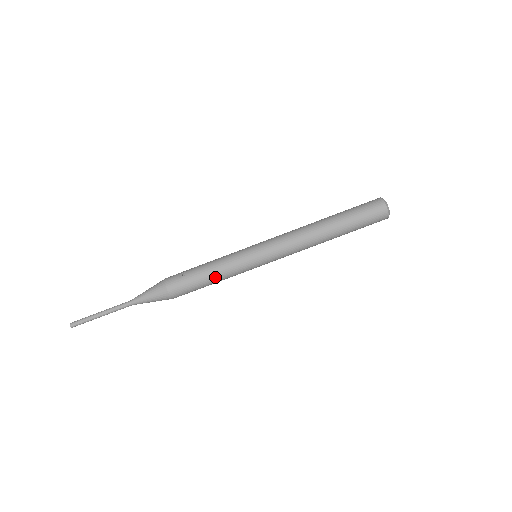
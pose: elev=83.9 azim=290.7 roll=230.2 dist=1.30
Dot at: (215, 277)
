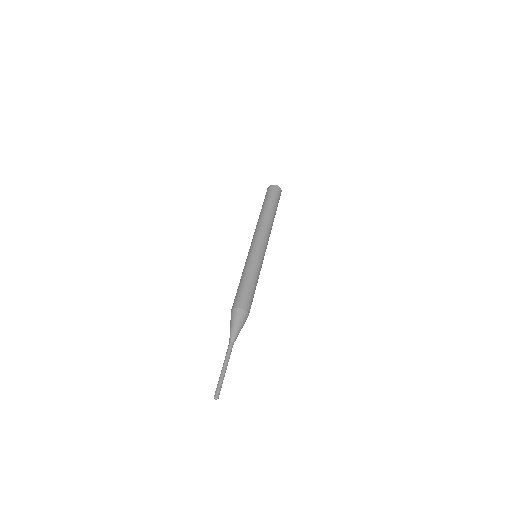
Dot at: (254, 279)
